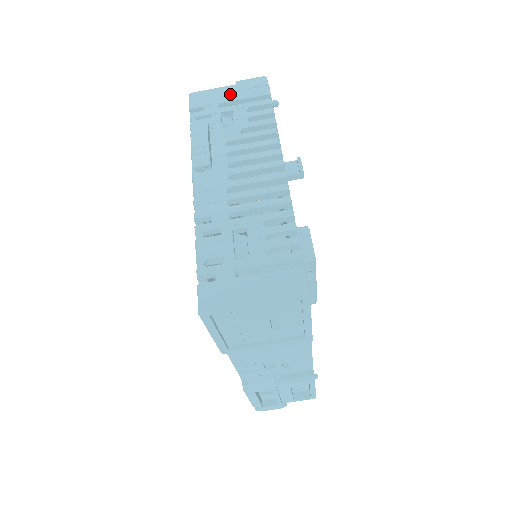
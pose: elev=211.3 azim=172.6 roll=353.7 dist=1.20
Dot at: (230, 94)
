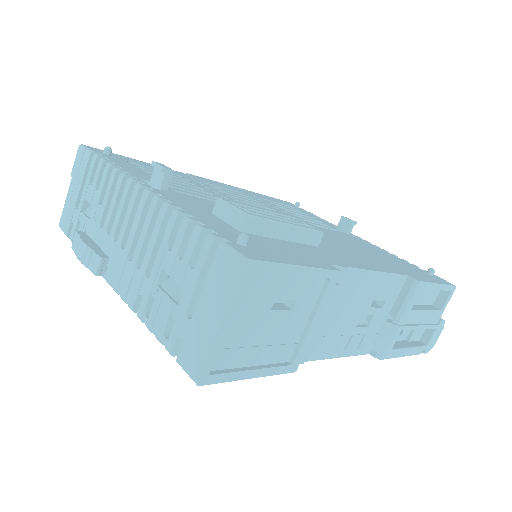
Dot at: (74, 190)
